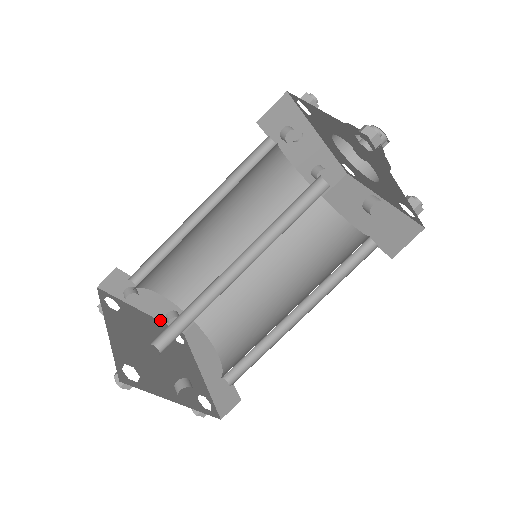
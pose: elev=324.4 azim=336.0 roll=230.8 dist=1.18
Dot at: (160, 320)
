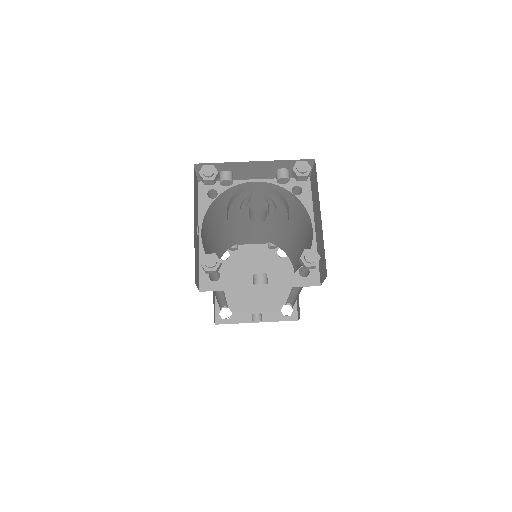
Dot at: (267, 243)
